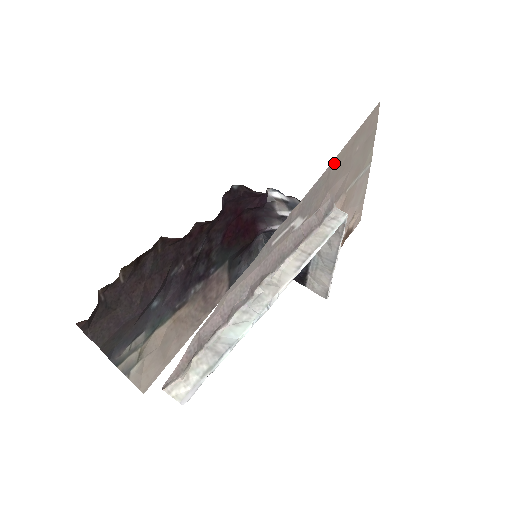
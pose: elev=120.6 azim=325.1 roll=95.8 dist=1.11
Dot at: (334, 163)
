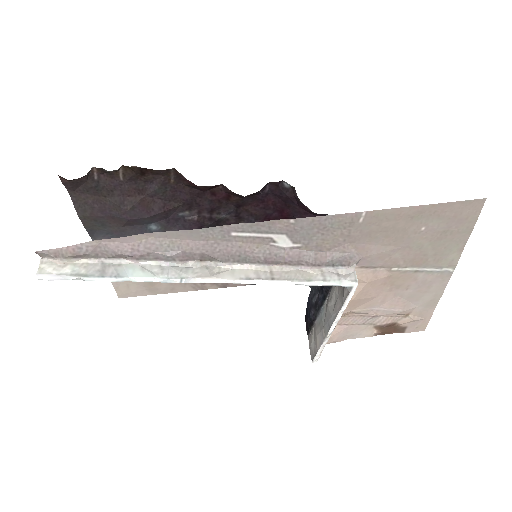
Dot at: (366, 216)
